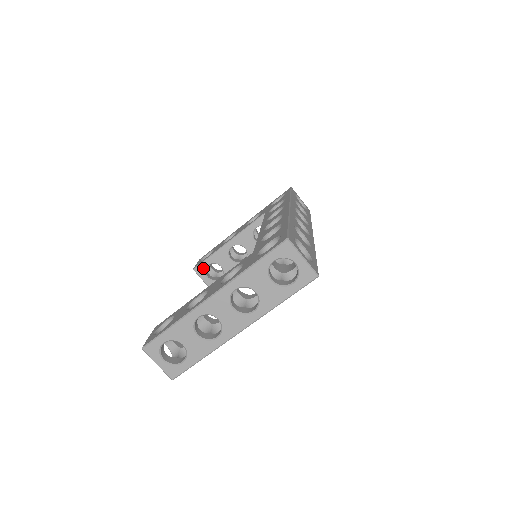
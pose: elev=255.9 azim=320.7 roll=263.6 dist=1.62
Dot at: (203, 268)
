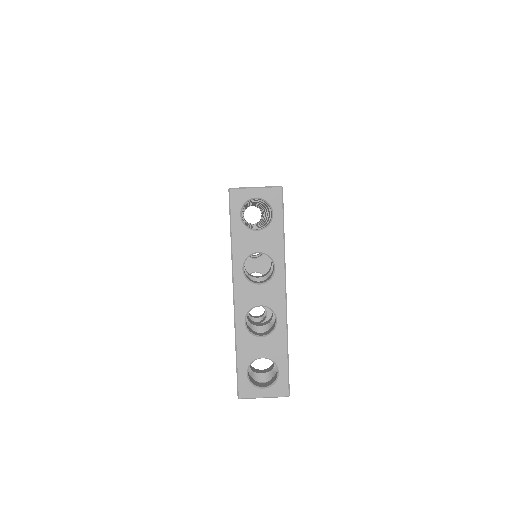
Dot at: occluded
